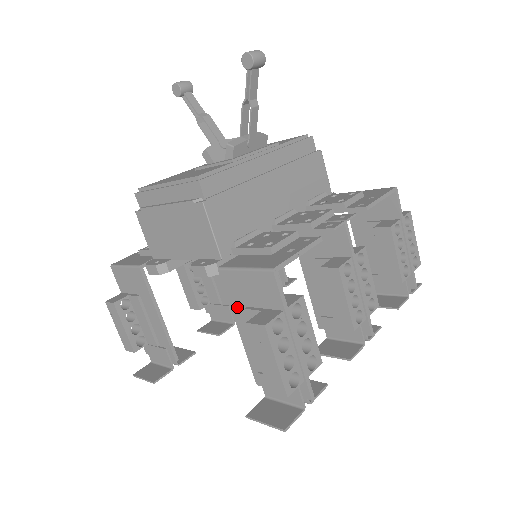
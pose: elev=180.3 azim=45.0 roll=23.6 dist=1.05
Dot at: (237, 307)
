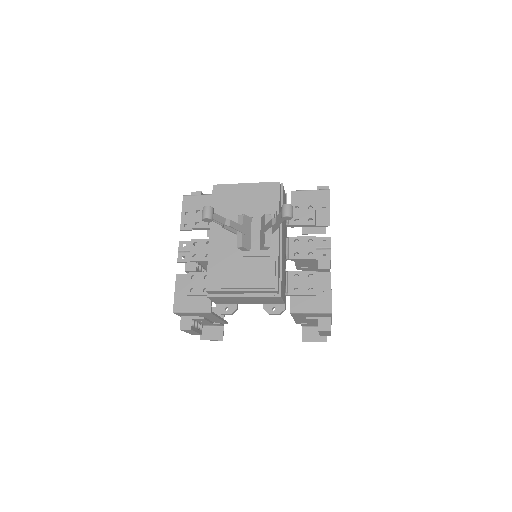
Dot at: (298, 317)
